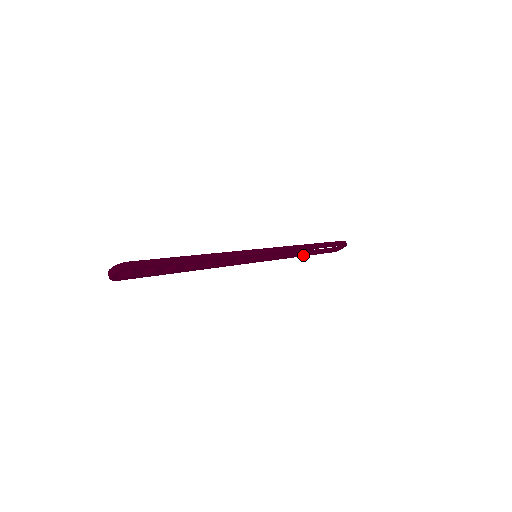
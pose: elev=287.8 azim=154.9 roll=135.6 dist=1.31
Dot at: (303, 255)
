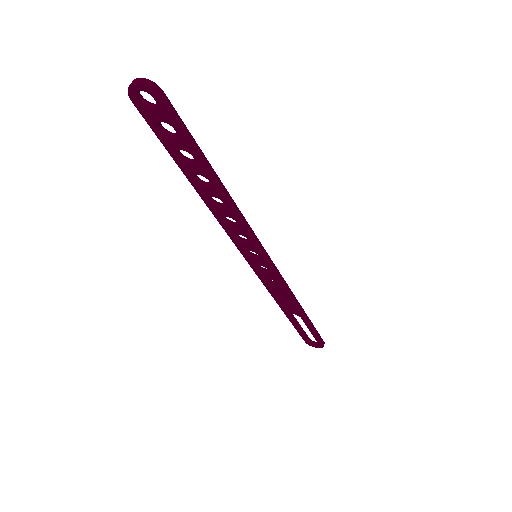
Dot at: (284, 310)
